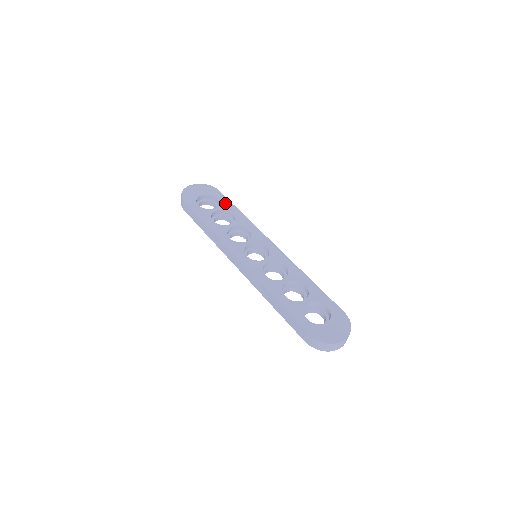
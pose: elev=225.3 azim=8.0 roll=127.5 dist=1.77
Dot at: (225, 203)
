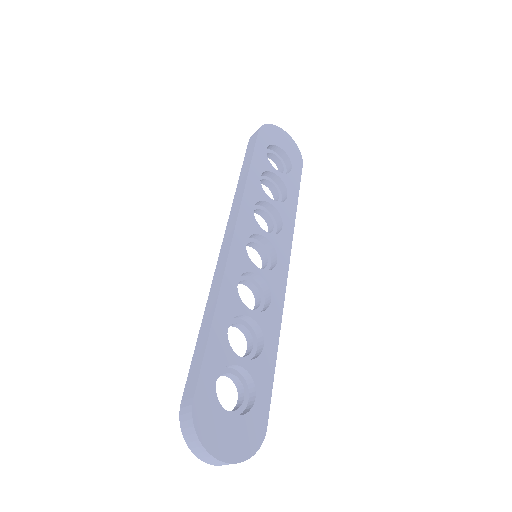
Dot at: (293, 180)
